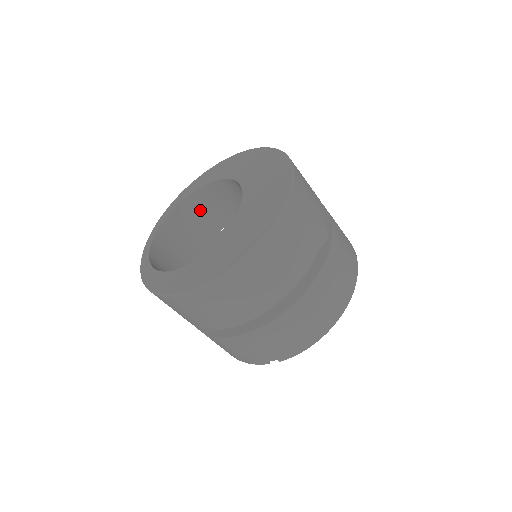
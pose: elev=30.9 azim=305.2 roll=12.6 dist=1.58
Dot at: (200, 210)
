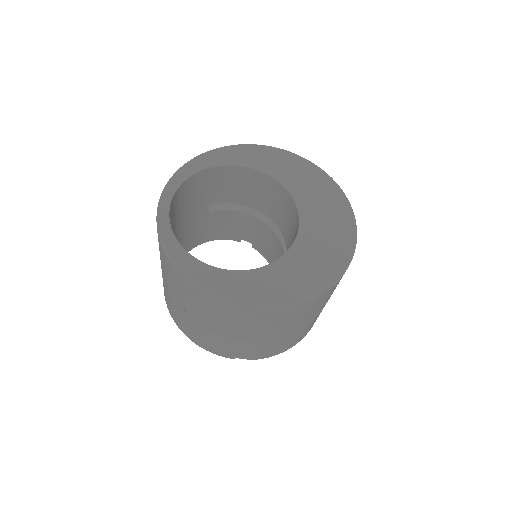
Dot at: (211, 182)
